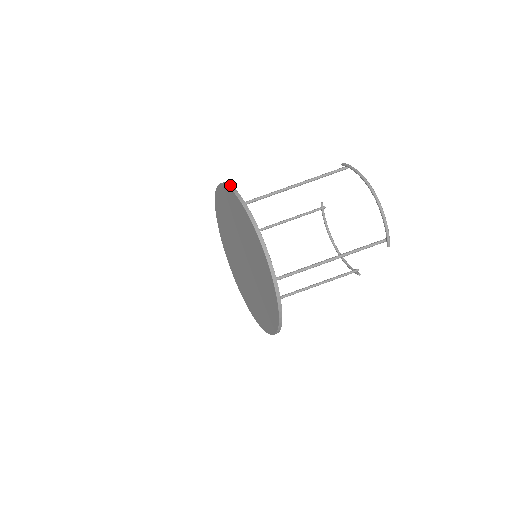
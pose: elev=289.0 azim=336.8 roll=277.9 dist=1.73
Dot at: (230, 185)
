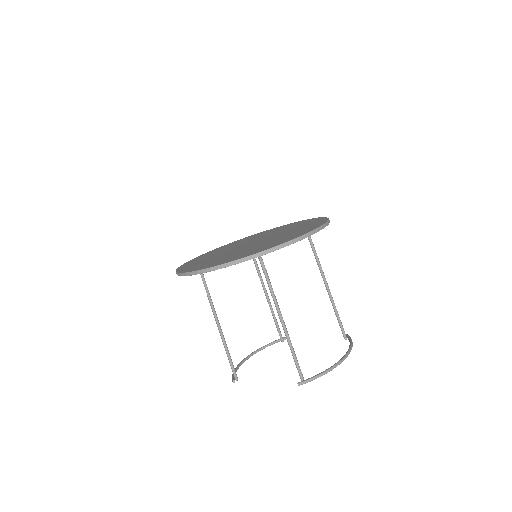
Dot at: occluded
